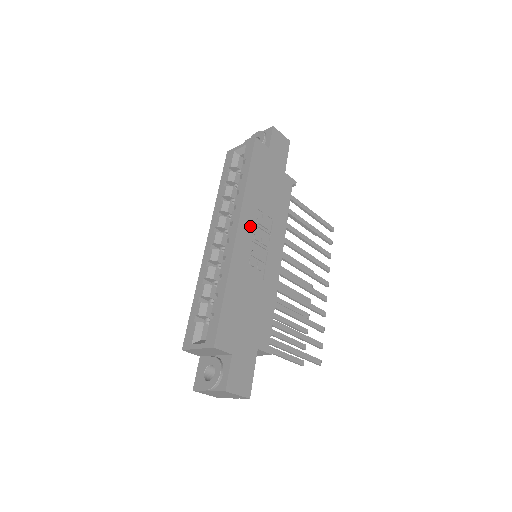
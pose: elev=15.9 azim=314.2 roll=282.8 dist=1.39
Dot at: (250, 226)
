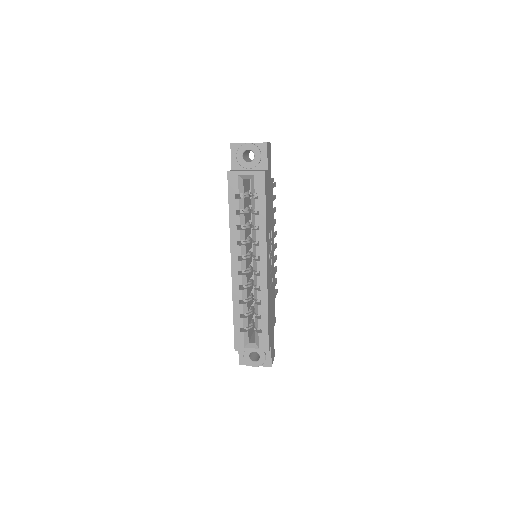
Dot at: (268, 253)
